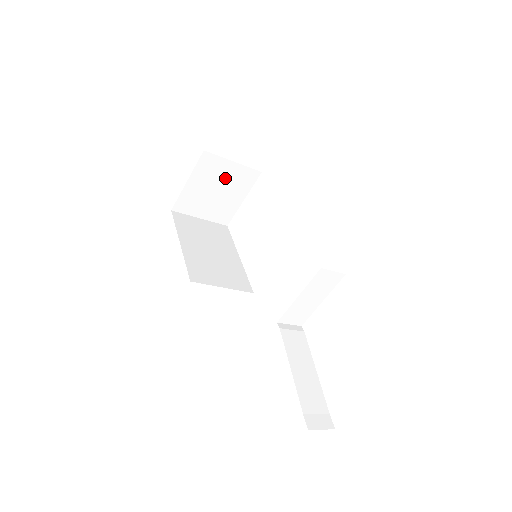
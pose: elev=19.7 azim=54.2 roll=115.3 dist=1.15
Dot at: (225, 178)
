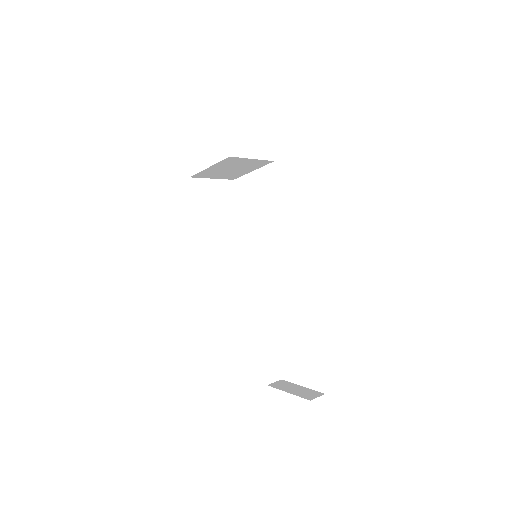
Dot at: (242, 164)
